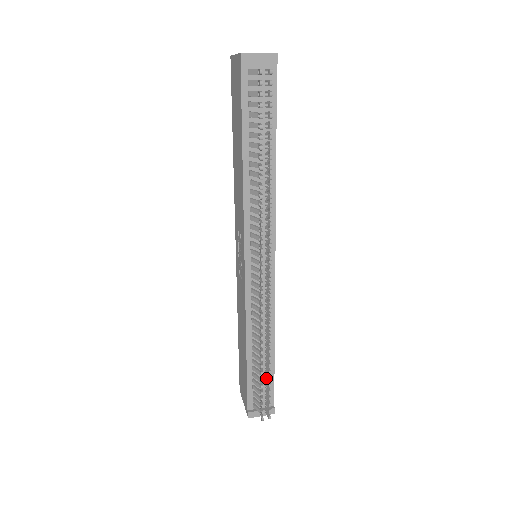
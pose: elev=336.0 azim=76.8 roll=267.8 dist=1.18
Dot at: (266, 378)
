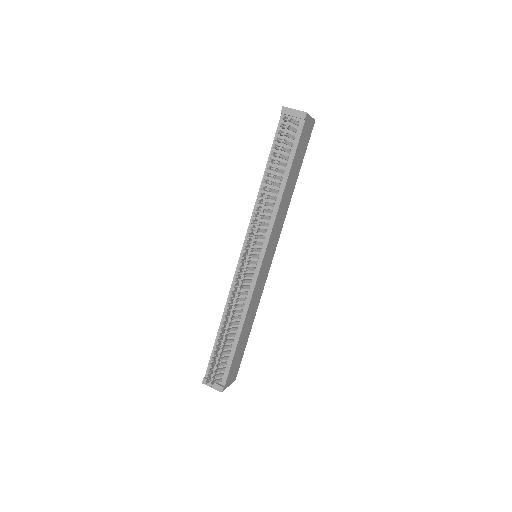
Dot at: (222, 351)
